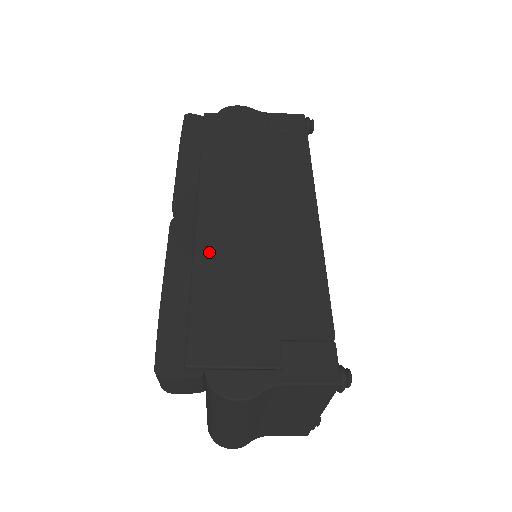
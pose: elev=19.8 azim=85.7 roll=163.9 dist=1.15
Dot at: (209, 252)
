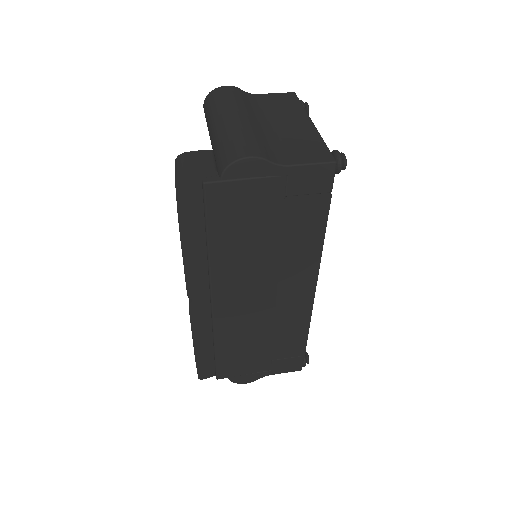
Dot at: (225, 328)
